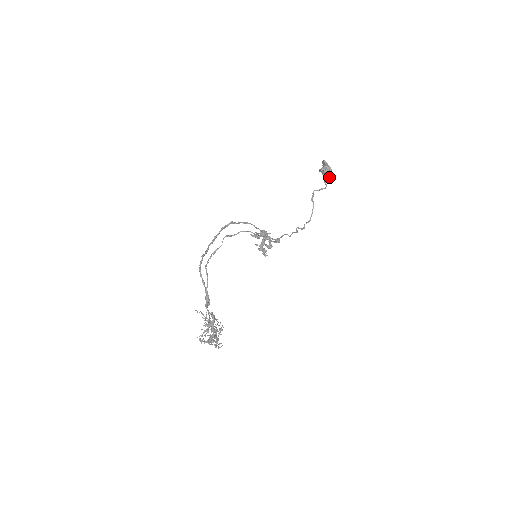
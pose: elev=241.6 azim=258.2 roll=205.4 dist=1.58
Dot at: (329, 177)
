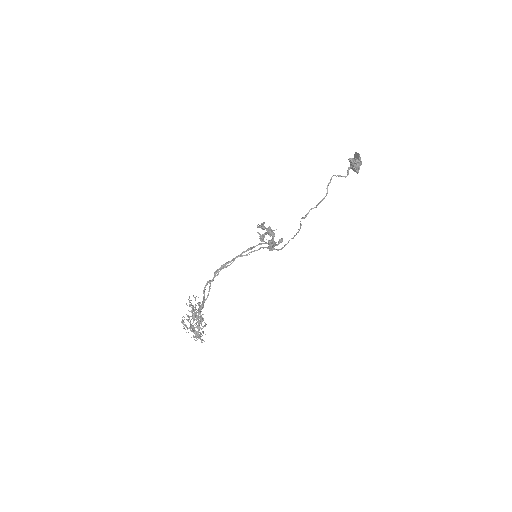
Dot at: (355, 171)
